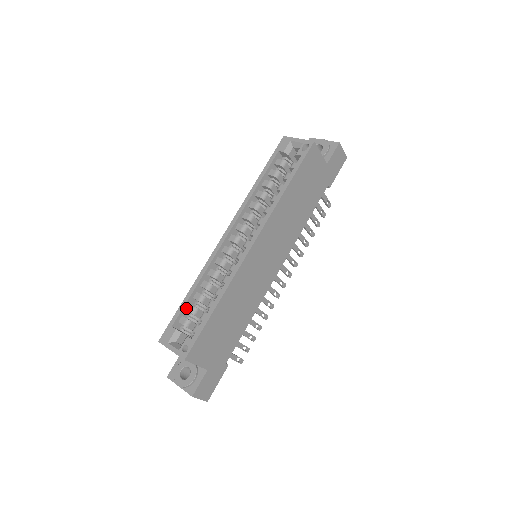
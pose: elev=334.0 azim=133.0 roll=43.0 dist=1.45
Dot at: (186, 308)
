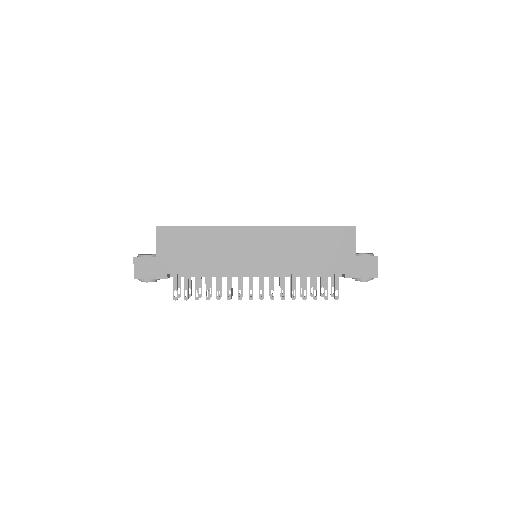
Dot at: occluded
